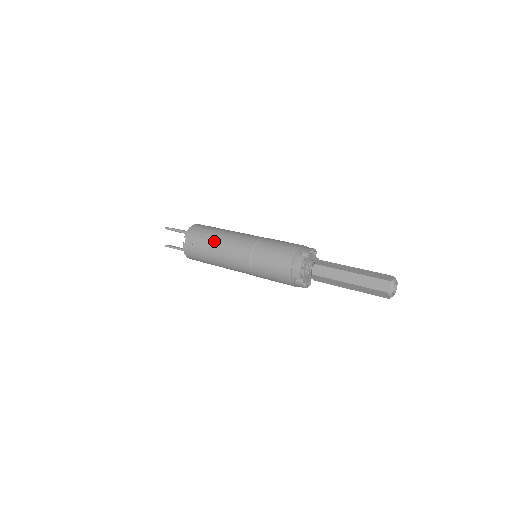
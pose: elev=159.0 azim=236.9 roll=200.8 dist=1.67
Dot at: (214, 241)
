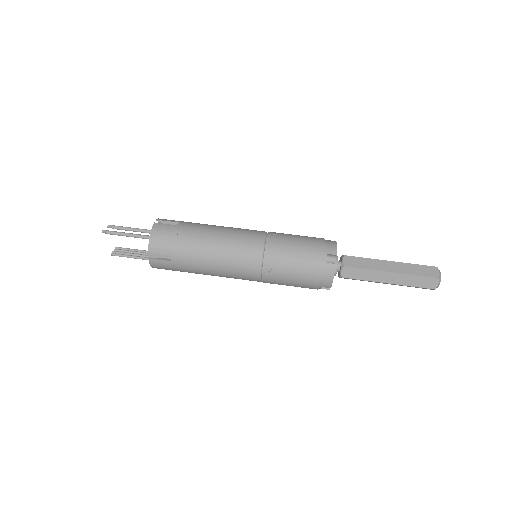
Dot at: (199, 255)
